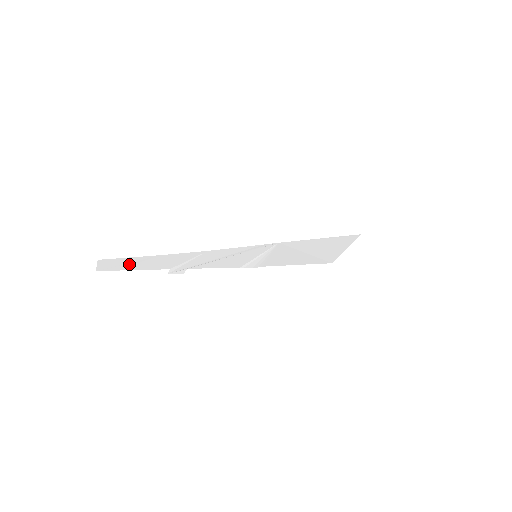
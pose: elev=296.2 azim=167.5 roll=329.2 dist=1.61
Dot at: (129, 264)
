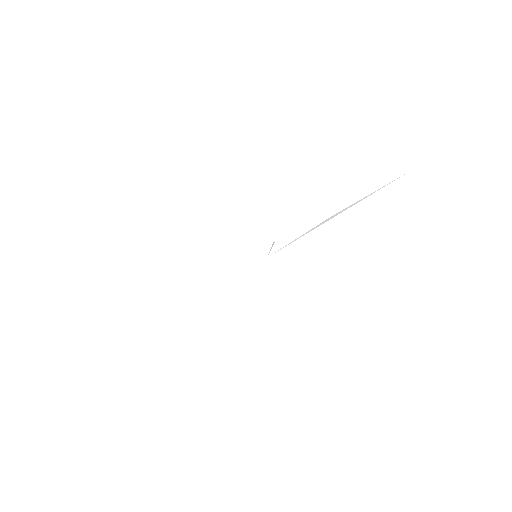
Dot at: occluded
